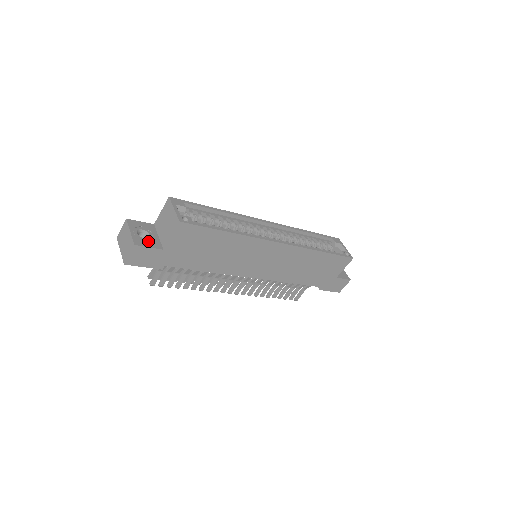
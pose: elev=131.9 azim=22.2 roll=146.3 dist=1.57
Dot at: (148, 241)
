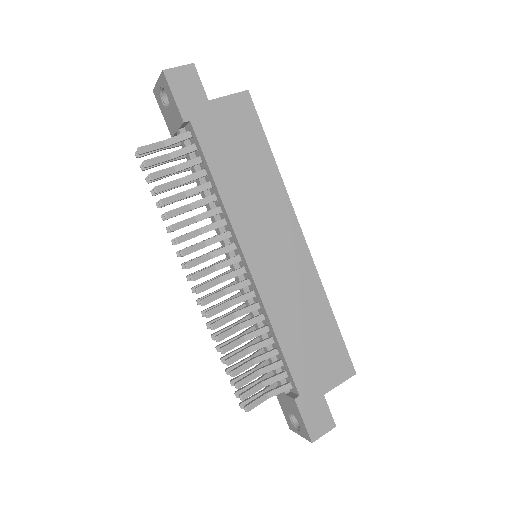
Dot at: occluded
